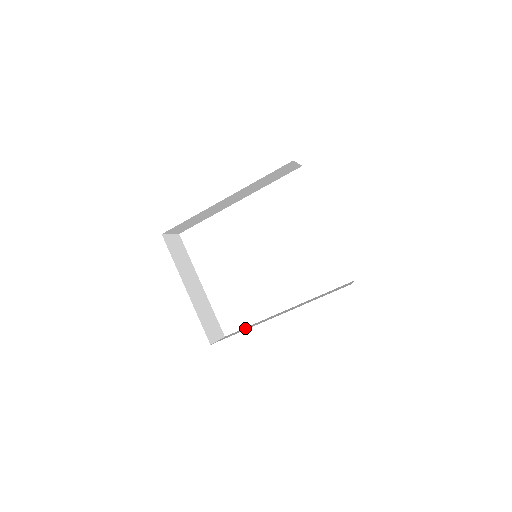
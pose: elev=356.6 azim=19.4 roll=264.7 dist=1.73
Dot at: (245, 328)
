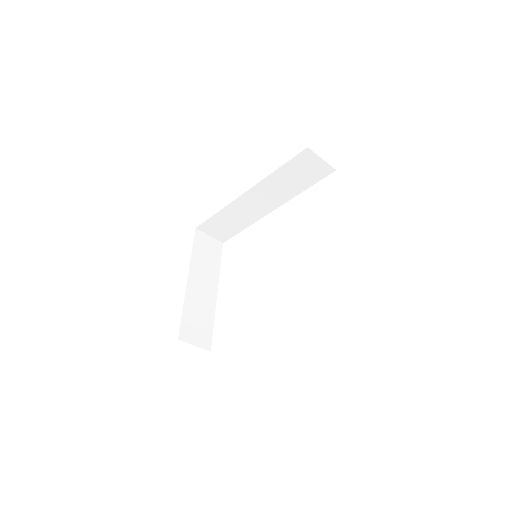
Dot at: occluded
